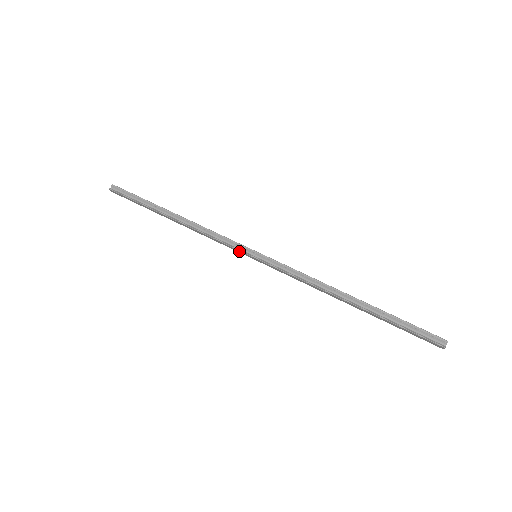
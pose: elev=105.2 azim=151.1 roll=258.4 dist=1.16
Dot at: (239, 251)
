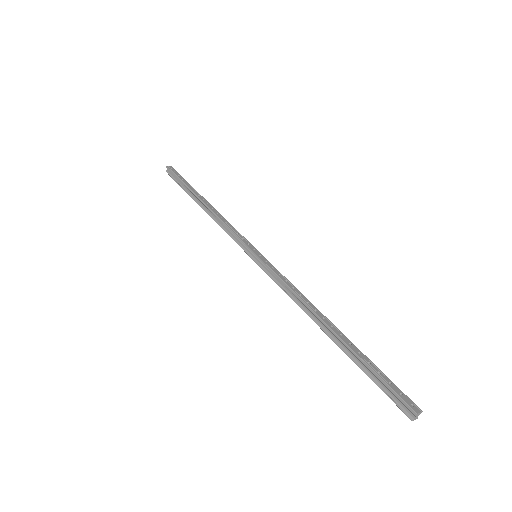
Dot at: (244, 248)
